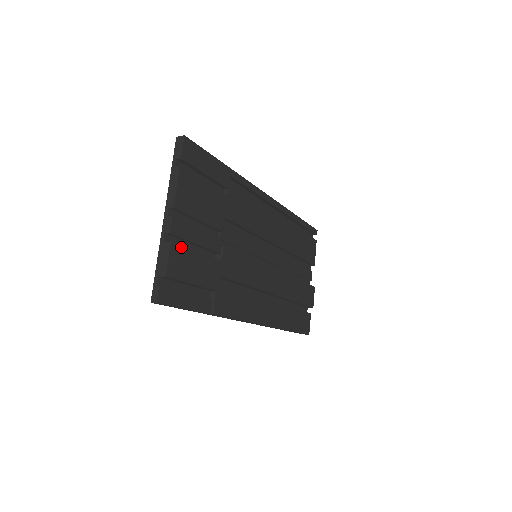
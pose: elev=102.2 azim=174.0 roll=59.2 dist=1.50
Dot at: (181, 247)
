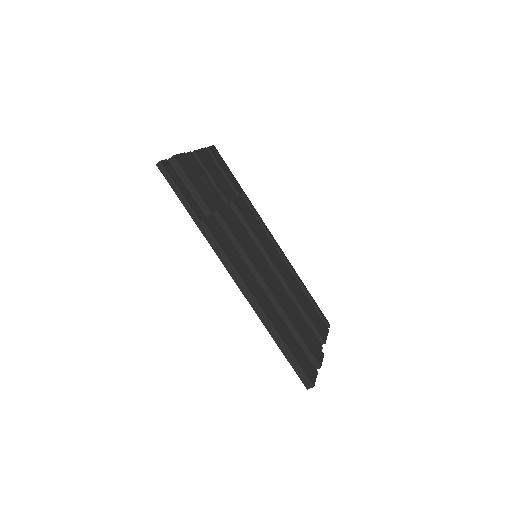
Dot at: (191, 163)
